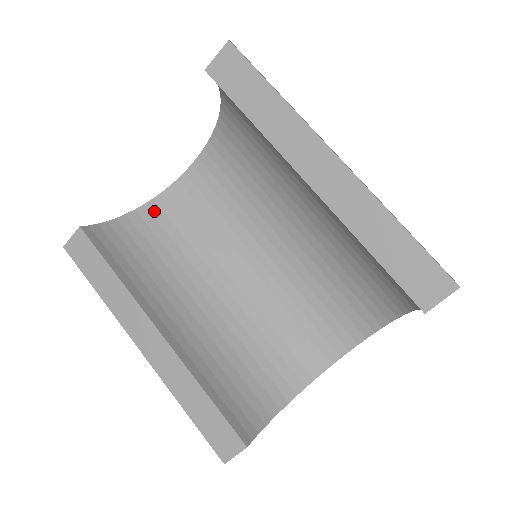
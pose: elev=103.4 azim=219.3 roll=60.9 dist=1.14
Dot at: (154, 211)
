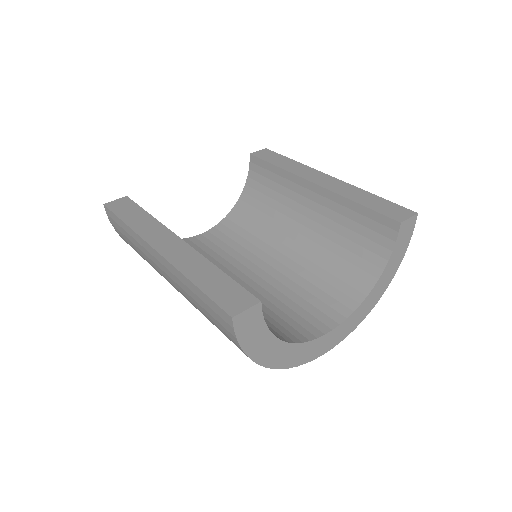
Dot at: occluded
